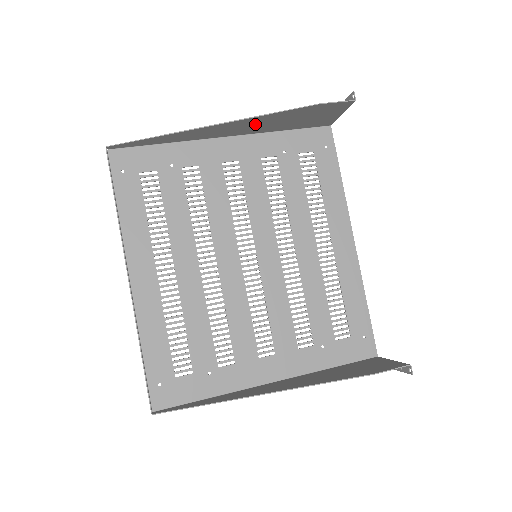
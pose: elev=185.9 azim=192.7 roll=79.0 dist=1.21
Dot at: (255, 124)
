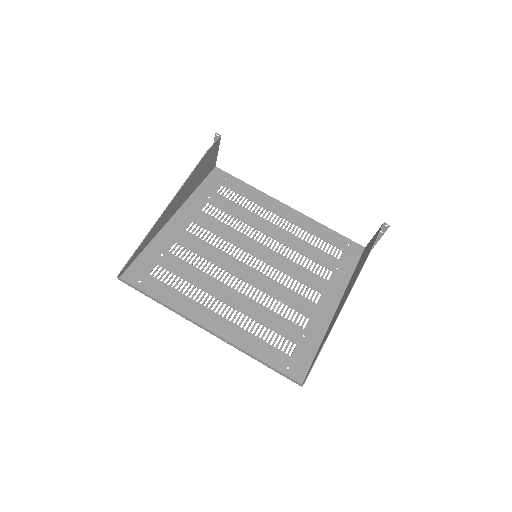
Dot at: (183, 192)
